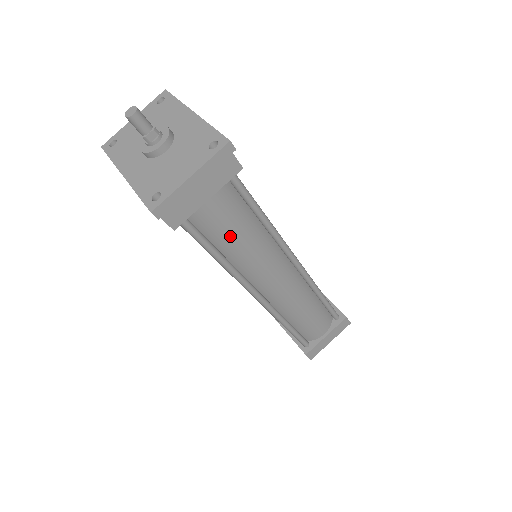
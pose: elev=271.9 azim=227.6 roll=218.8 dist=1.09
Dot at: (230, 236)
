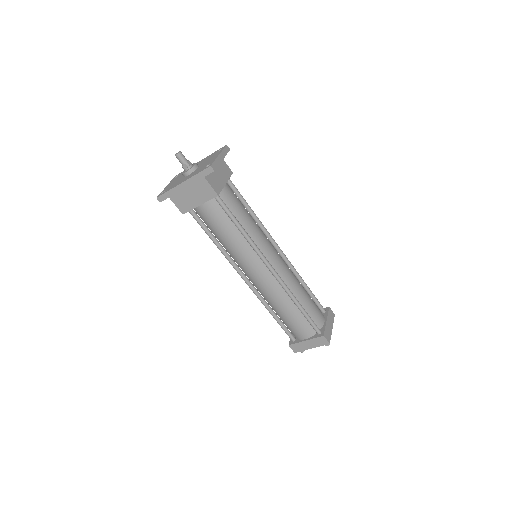
Dot at: (242, 213)
